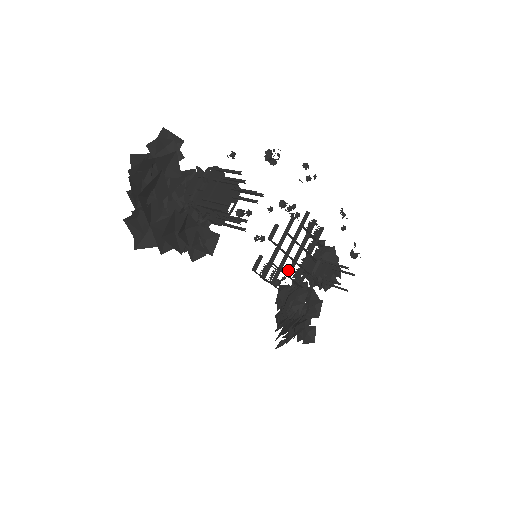
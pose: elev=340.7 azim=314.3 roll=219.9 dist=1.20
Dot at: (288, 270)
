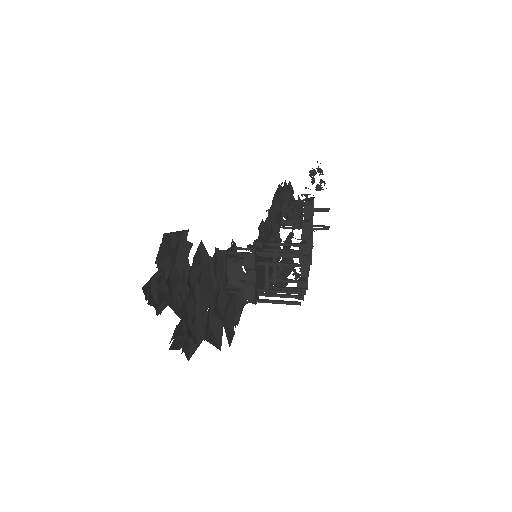
Dot at: occluded
